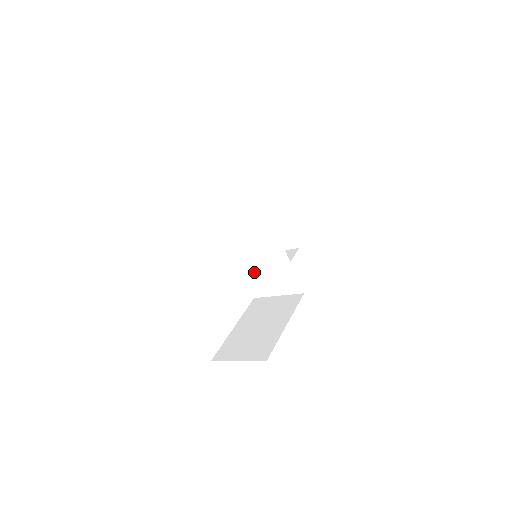
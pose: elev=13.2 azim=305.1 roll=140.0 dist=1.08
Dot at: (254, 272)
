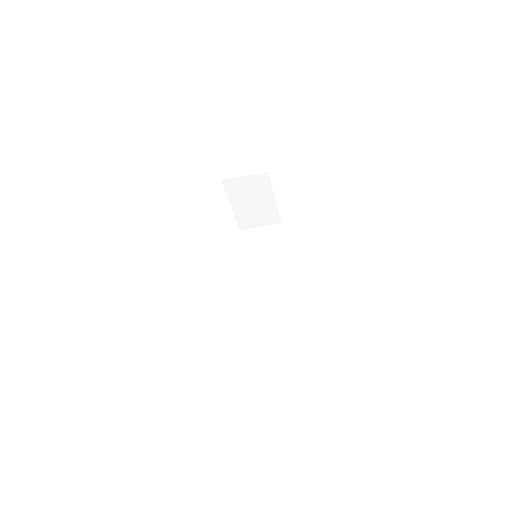
Dot at: (250, 262)
